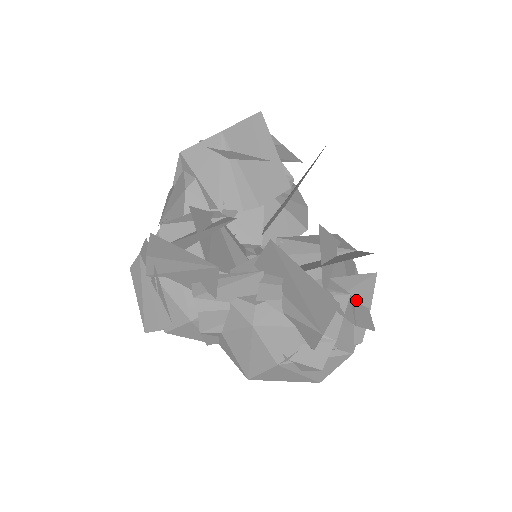
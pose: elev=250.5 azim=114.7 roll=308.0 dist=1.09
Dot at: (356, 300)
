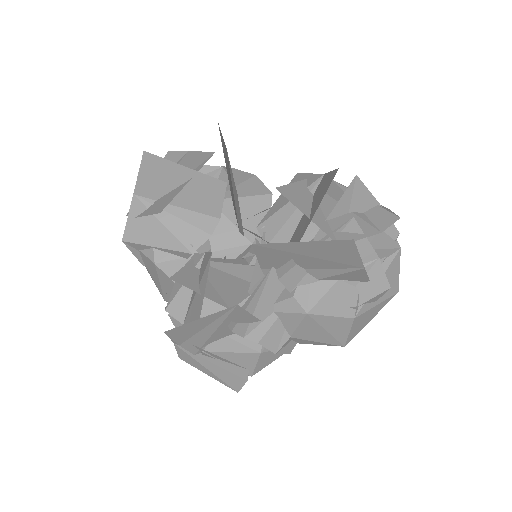
Dot at: (362, 211)
